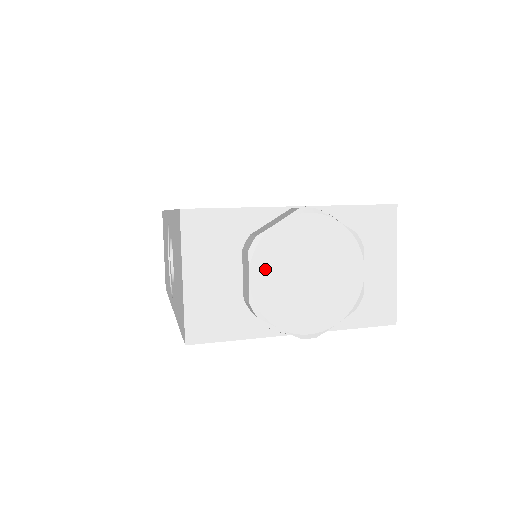
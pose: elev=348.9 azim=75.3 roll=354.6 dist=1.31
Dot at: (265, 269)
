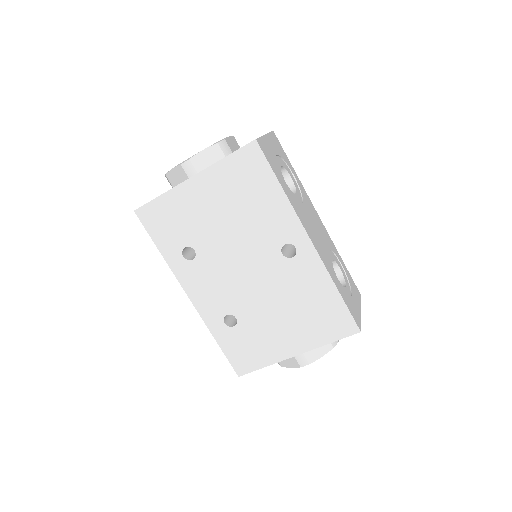
Dot at: occluded
